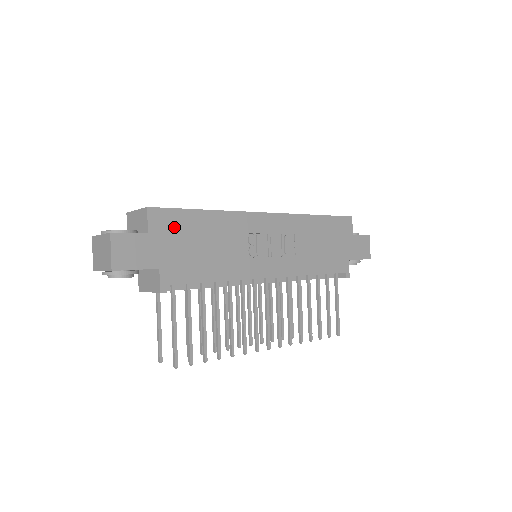
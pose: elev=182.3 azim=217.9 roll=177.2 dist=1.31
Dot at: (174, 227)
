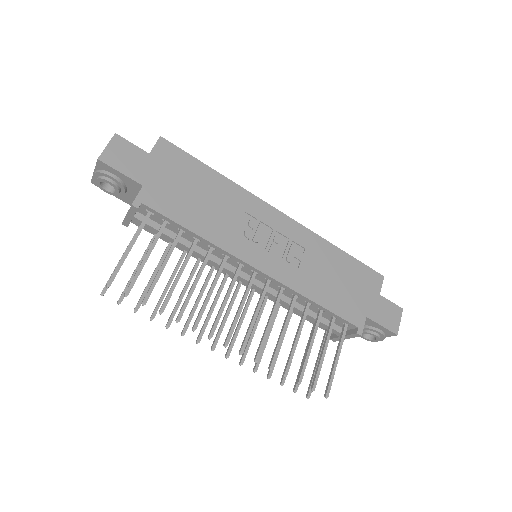
Dot at: (177, 165)
